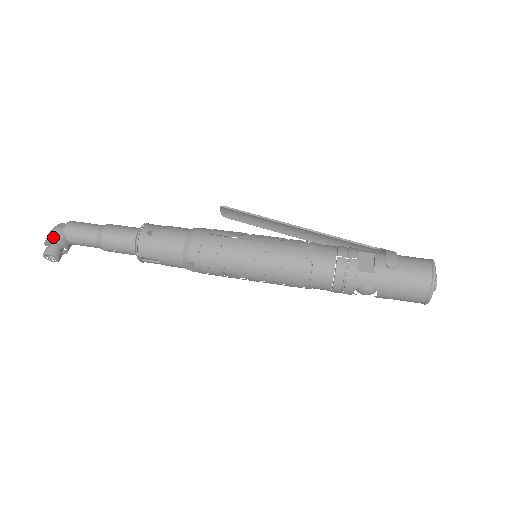
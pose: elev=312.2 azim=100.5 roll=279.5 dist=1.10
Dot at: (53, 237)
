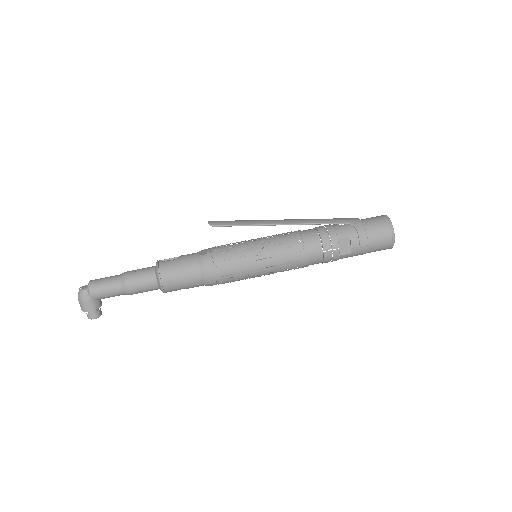
Dot at: (89, 308)
